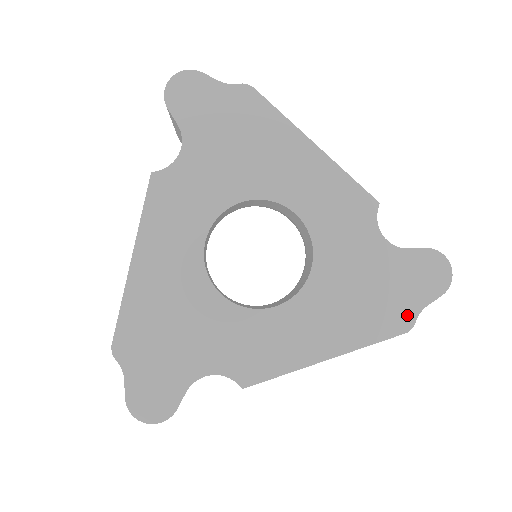
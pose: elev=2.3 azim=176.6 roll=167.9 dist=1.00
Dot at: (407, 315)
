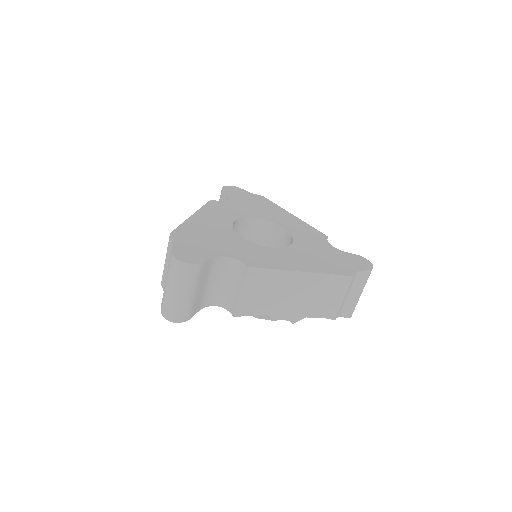
Dot at: (349, 270)
